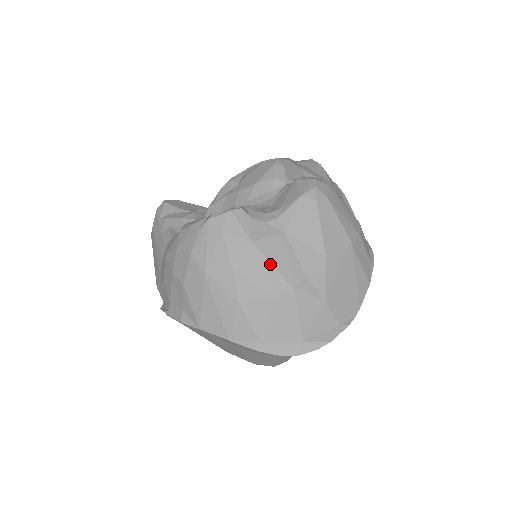
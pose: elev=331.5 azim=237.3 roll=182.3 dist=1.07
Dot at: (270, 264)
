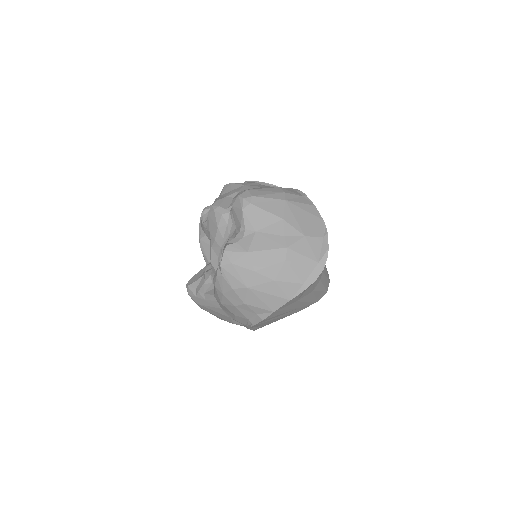
Dot at: (266, 251)
